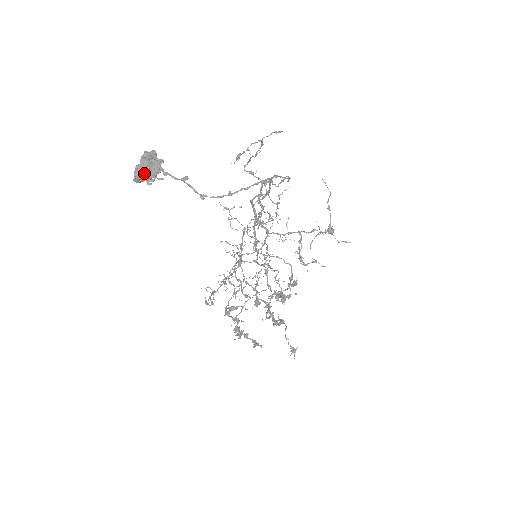
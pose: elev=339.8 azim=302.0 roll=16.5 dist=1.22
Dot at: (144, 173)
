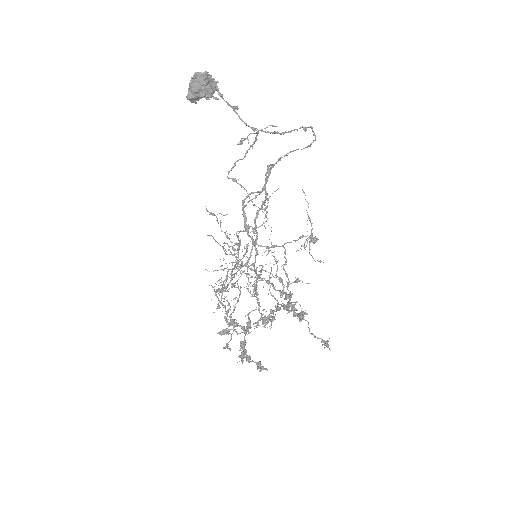
Dot at: (203, 85)
